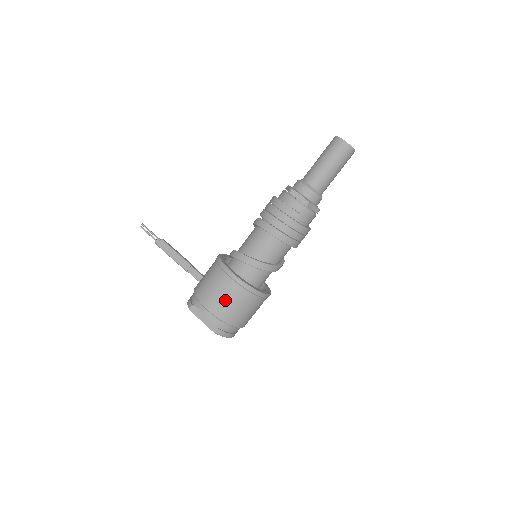
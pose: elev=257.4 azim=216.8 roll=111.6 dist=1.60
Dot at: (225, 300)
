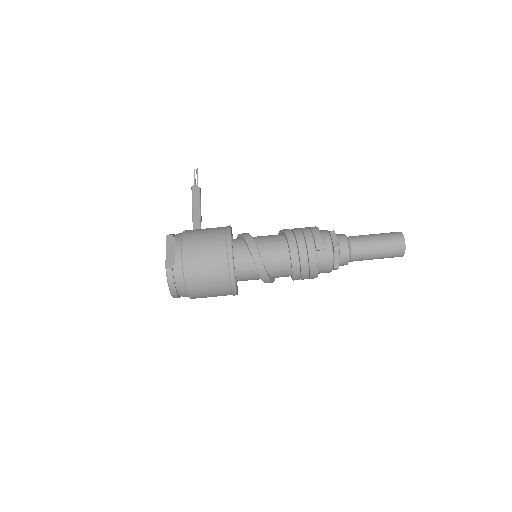
Dot at: (203, 250)
